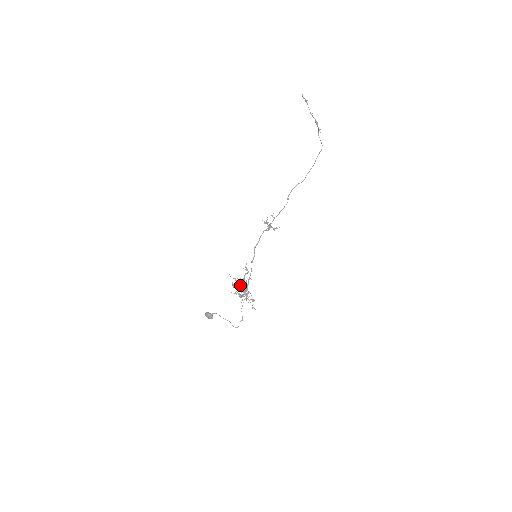
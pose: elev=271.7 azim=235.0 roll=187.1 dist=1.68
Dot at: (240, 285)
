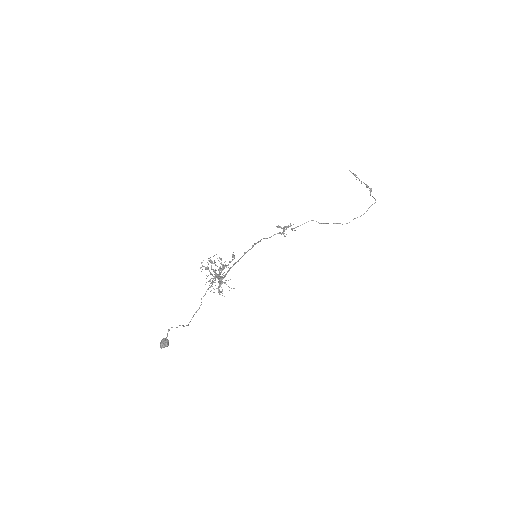
Dot at: occluded
